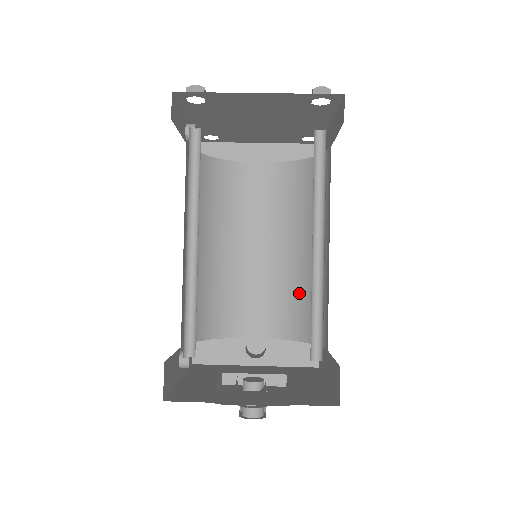
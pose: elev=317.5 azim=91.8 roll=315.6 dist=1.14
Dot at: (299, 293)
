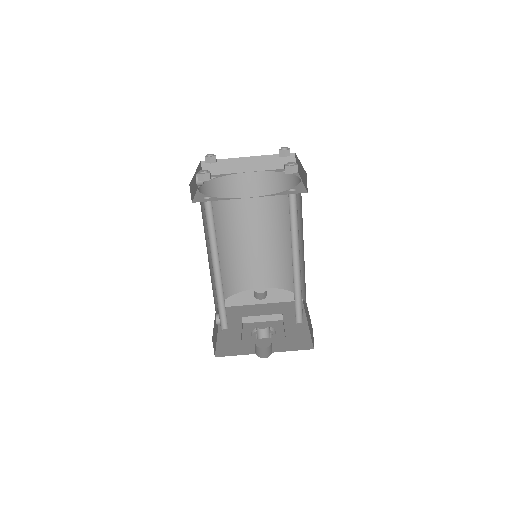
Dot at: (286, 262)
